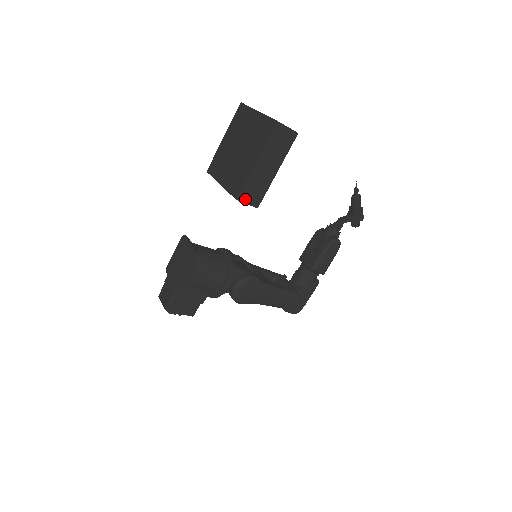
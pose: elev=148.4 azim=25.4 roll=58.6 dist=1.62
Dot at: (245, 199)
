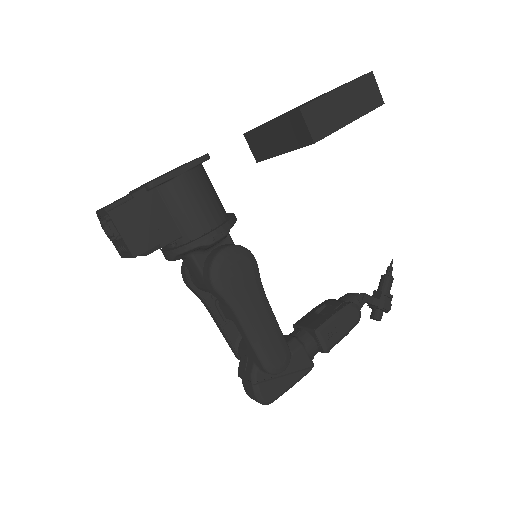
Dot at: (308, 118)
